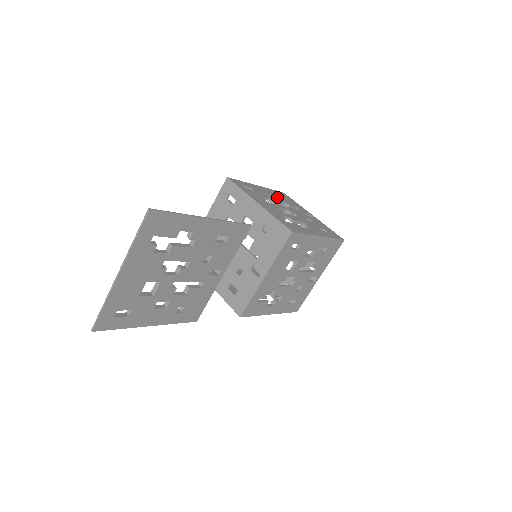
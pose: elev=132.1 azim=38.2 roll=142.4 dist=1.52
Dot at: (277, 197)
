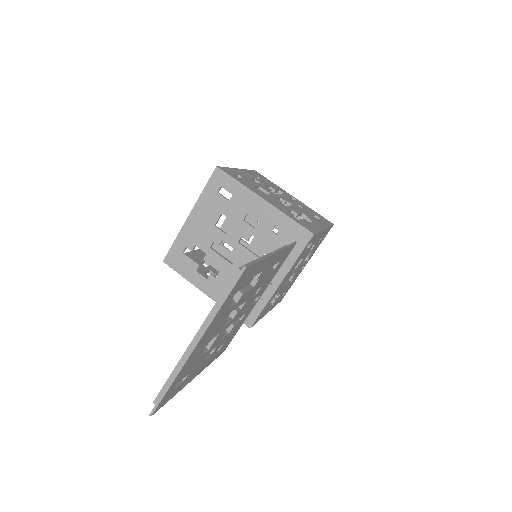
Dot at: (260, 181)
